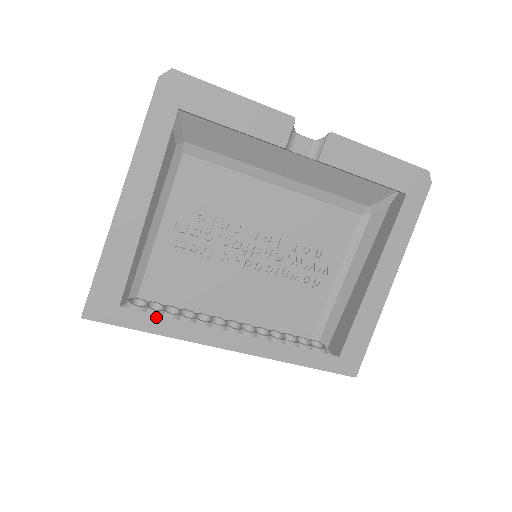
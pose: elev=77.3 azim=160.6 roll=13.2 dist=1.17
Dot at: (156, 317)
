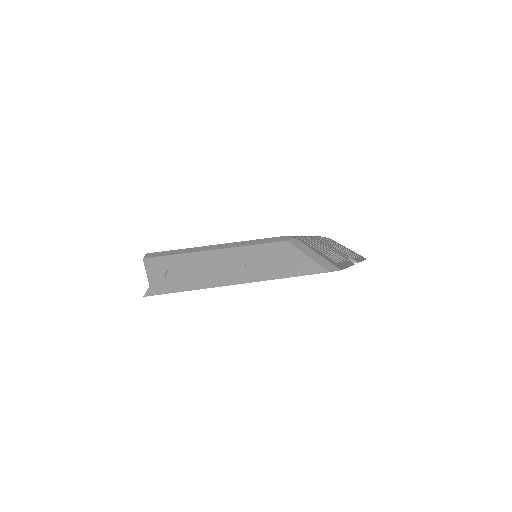
Dot at: occluded
